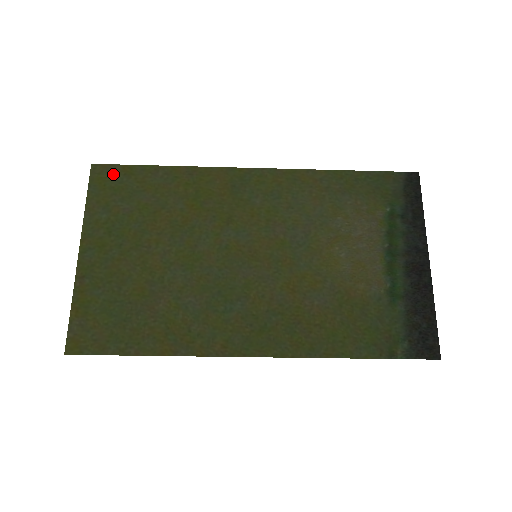
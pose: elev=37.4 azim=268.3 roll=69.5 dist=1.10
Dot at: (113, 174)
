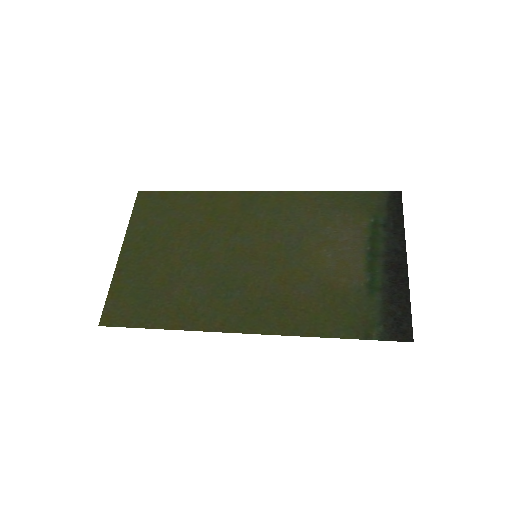
Dot at: (153, 198)
